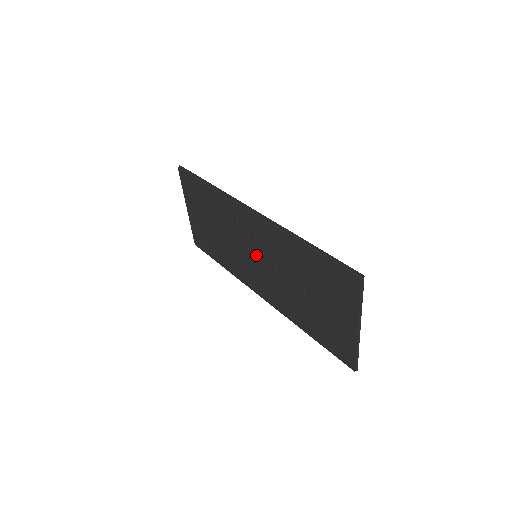
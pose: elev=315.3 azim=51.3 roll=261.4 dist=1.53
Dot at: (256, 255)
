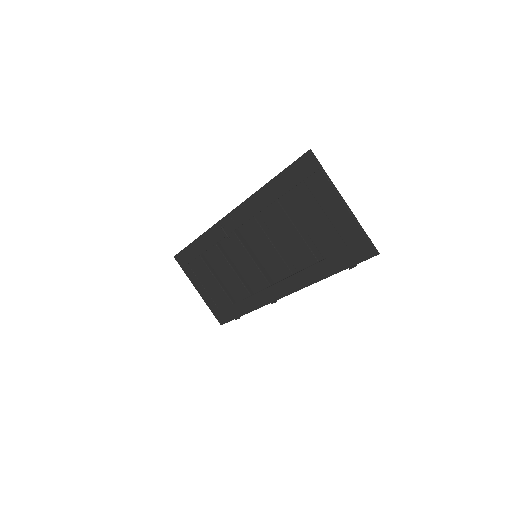
Dot at: (255, 253)
